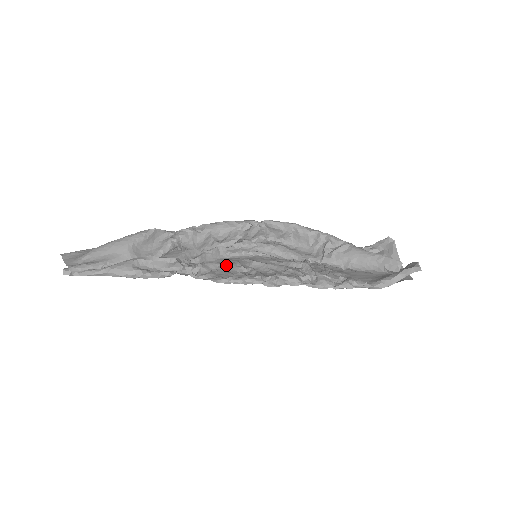
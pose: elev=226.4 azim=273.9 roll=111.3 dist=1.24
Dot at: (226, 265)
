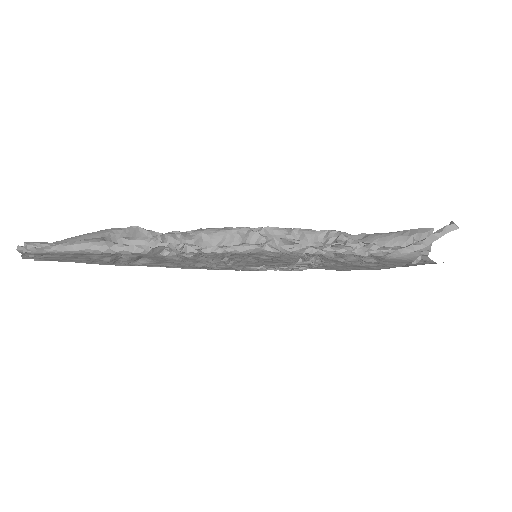
Dot at: occluded
